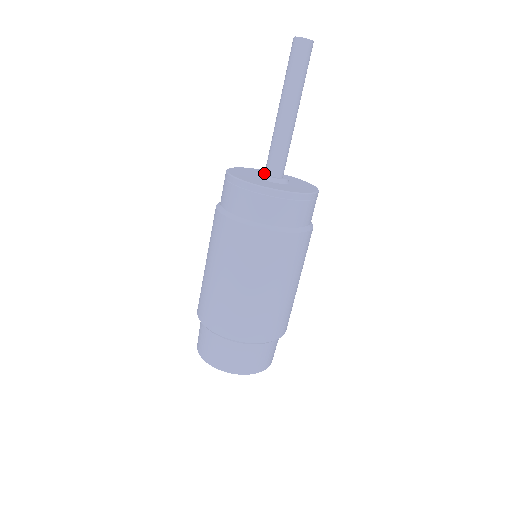
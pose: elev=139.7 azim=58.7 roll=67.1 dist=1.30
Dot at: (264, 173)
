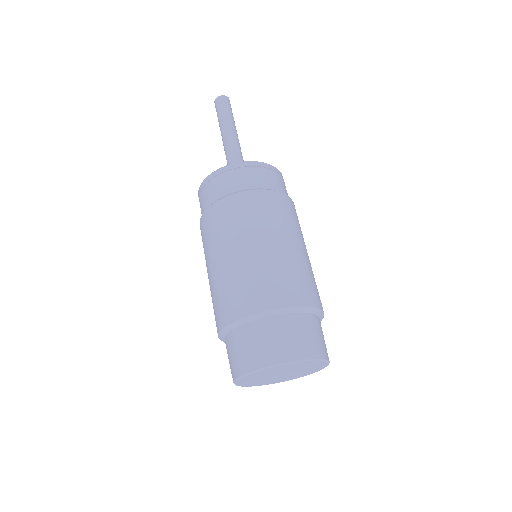
Dot at: occluded
